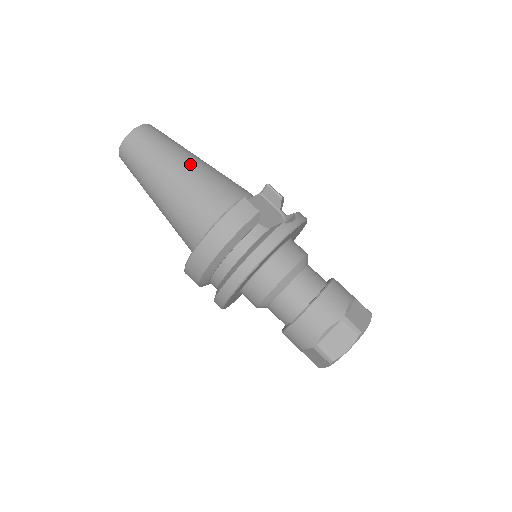
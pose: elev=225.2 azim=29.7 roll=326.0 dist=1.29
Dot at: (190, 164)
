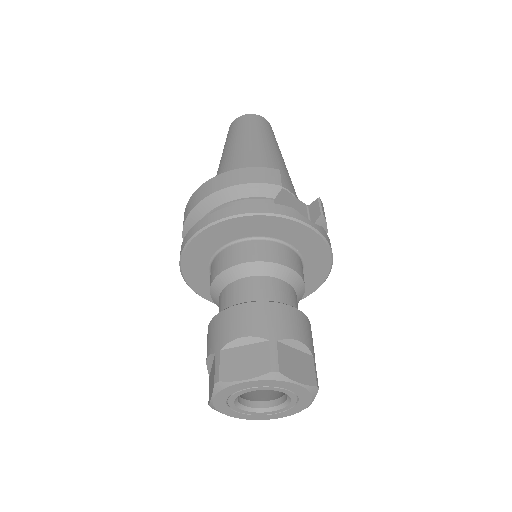
Dot at: (268, 148)
